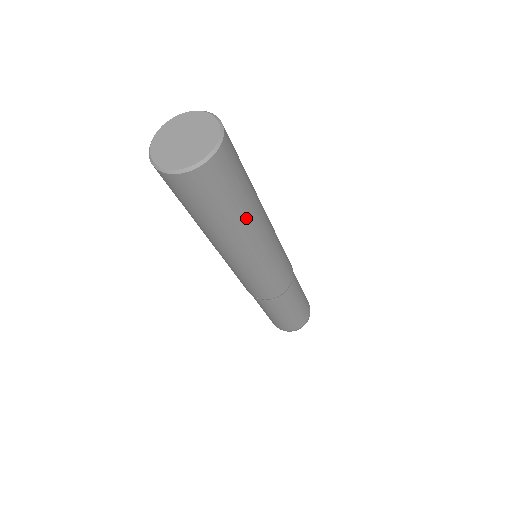
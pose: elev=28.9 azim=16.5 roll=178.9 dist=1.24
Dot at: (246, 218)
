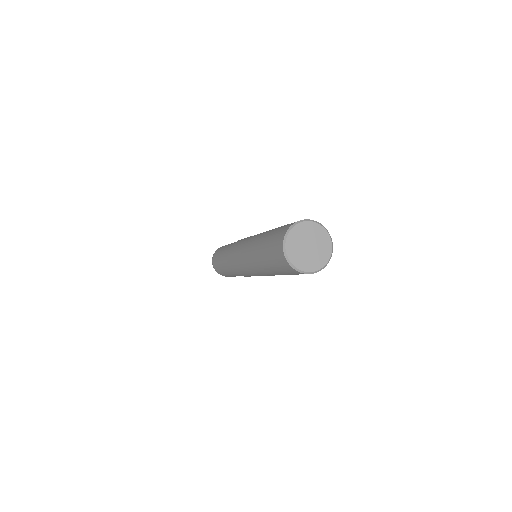
Dot at: occluded
